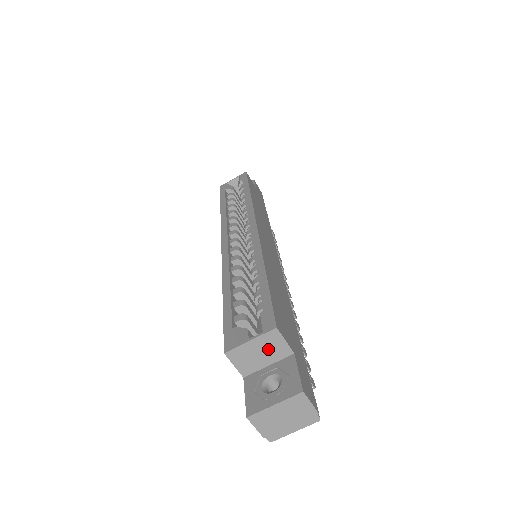
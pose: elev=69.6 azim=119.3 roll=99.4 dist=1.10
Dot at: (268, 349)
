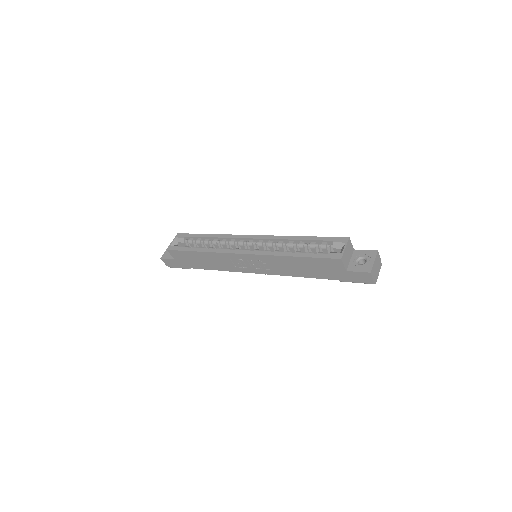
Dot at: (349, 251)
